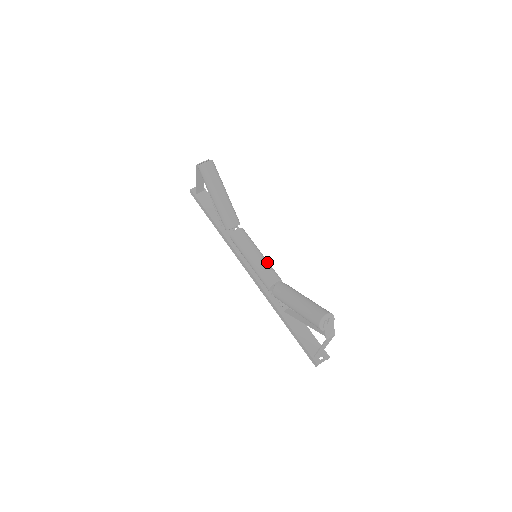
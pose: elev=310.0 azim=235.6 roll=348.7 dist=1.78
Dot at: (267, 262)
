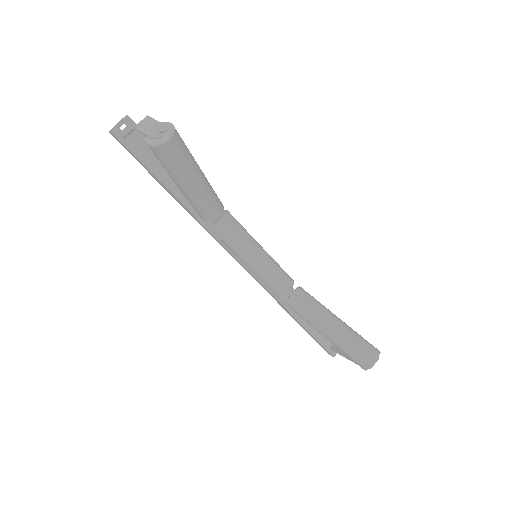
Dot at: (273, 263)
